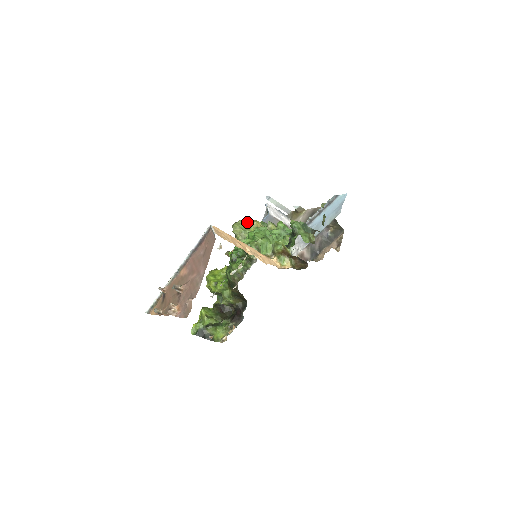
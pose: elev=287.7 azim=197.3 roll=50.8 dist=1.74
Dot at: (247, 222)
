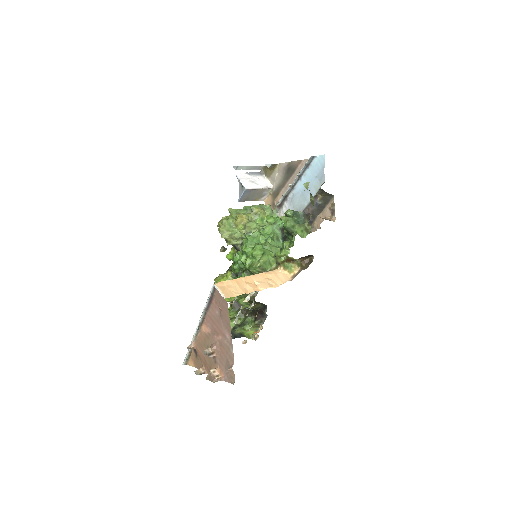
Dot at: (231, 219)
